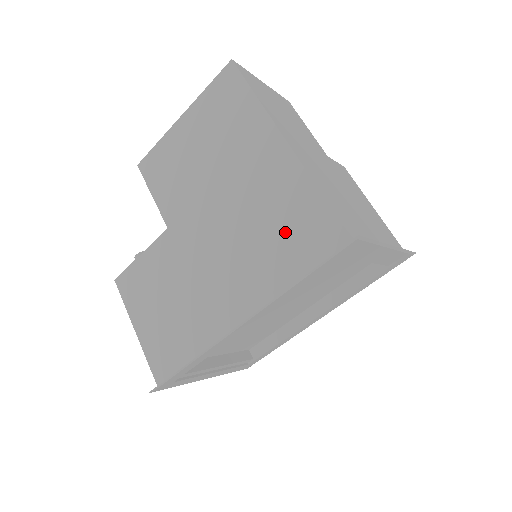
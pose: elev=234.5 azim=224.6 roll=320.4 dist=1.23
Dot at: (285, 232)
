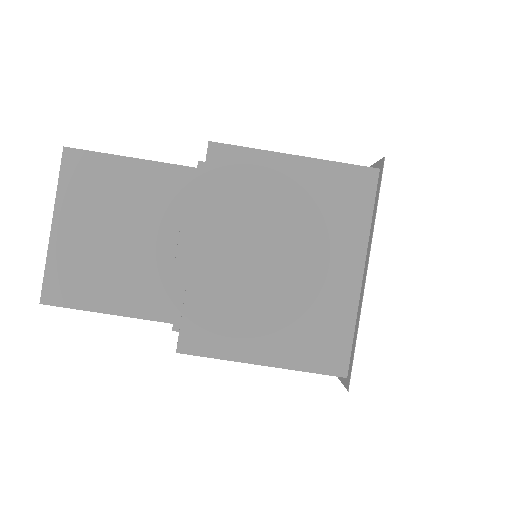
Dot at: occluded
